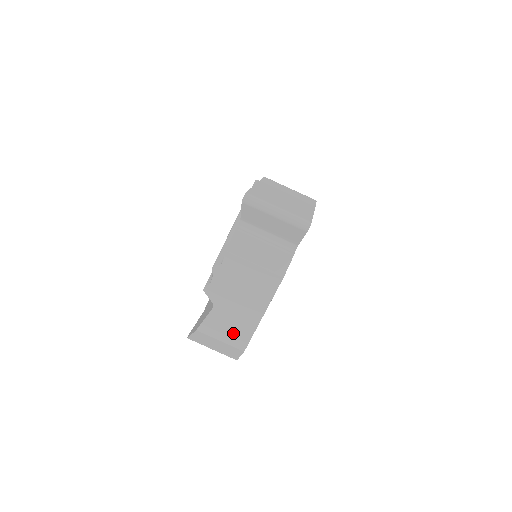
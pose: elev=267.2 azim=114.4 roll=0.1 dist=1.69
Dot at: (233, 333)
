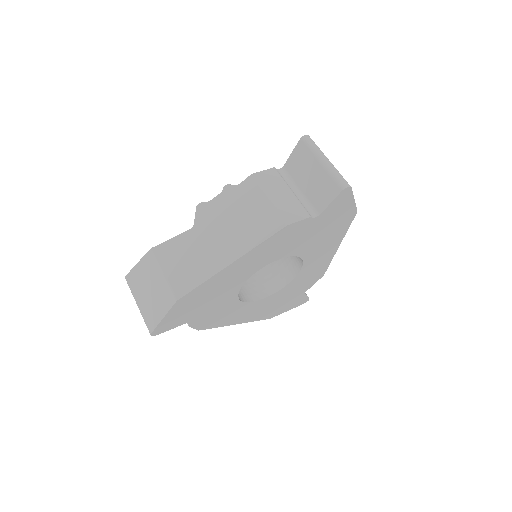
Dot at: (185, 270)
